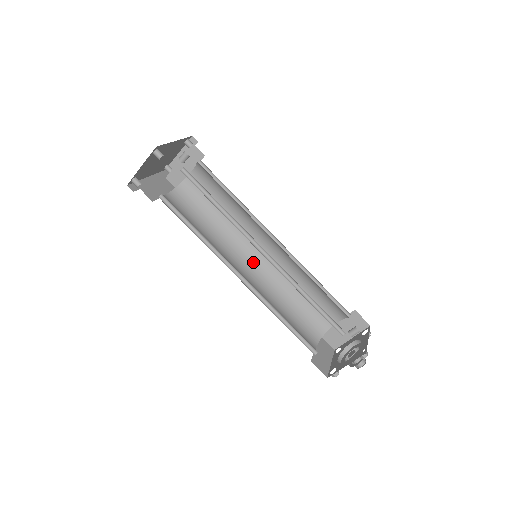
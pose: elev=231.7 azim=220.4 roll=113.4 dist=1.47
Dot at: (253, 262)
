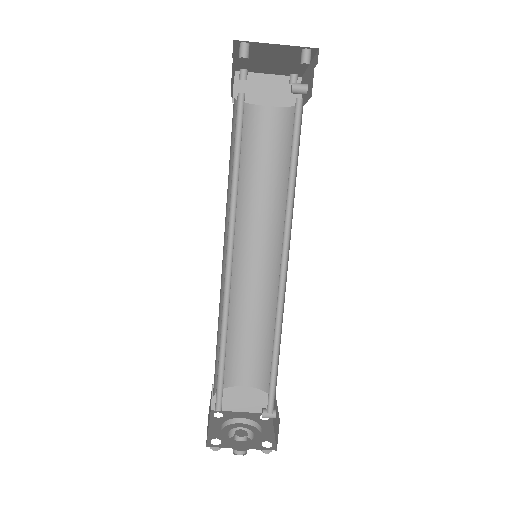
Dot at: (233, 255)
